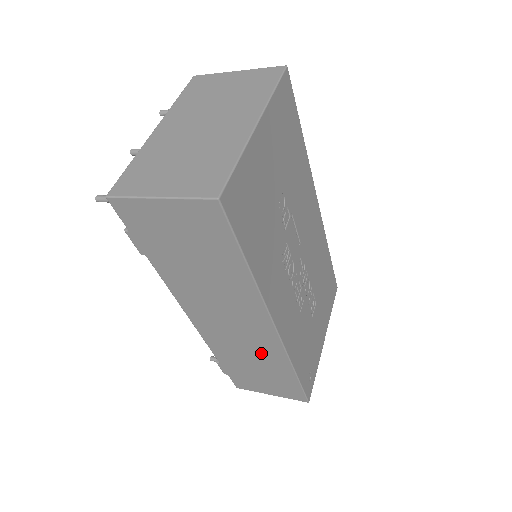
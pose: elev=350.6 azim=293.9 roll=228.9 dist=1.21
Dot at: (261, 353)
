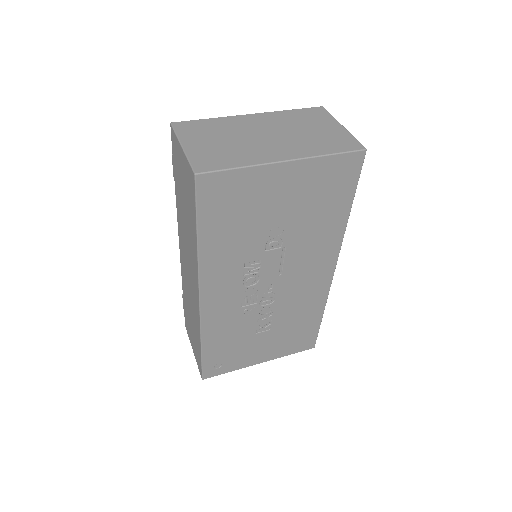
Dot at: (194, 311)
